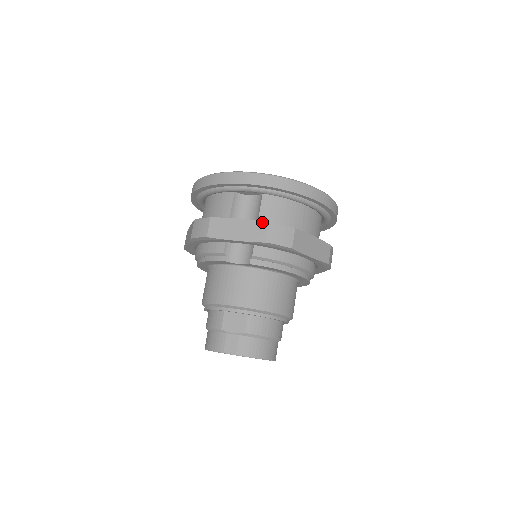
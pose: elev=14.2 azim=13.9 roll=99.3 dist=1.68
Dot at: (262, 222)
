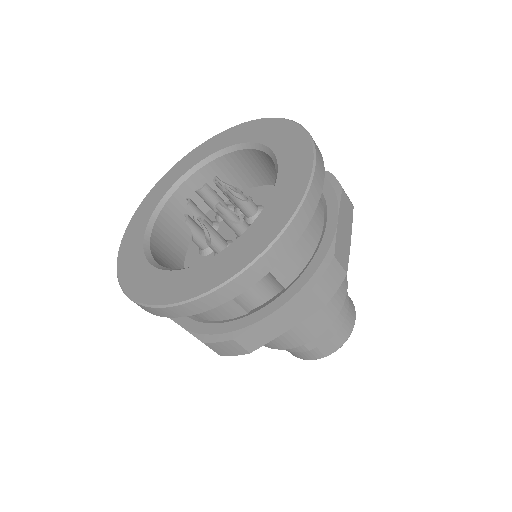
Dot at: (302, 296)
